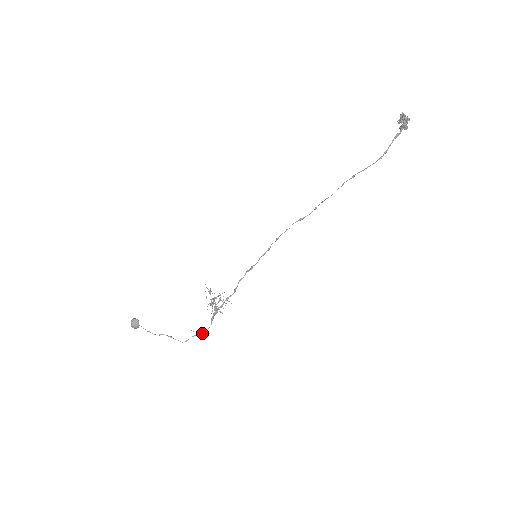
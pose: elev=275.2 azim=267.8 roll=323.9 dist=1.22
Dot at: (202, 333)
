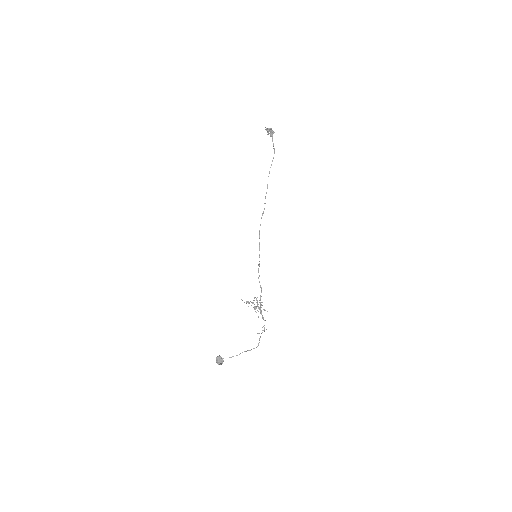
Dot at: (264, 331)
